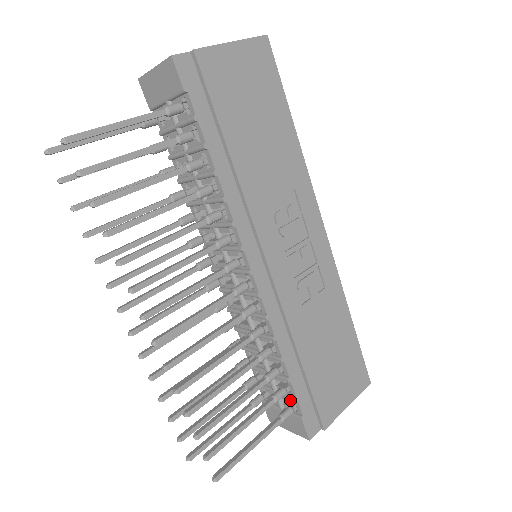
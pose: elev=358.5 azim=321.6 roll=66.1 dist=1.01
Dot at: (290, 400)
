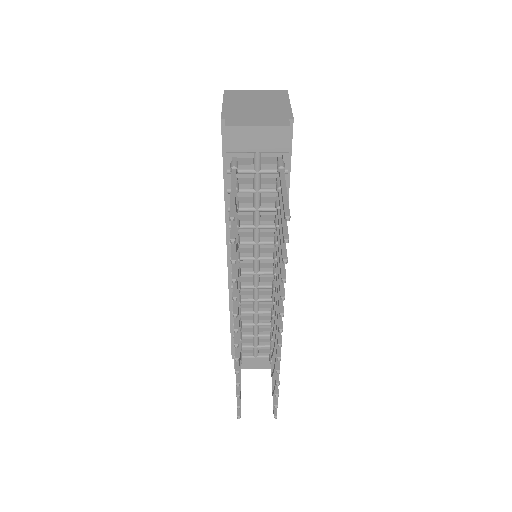
Dot at: (269, 348)
